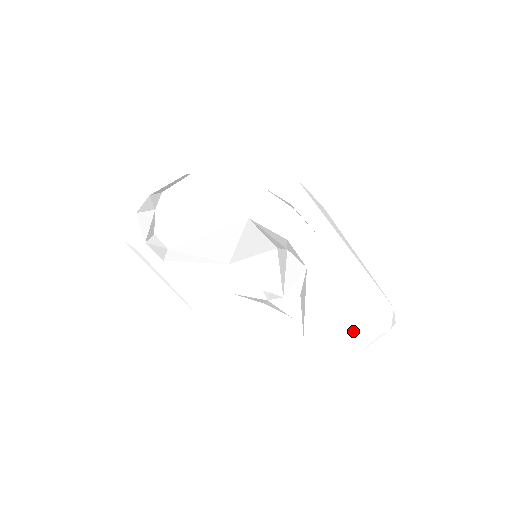
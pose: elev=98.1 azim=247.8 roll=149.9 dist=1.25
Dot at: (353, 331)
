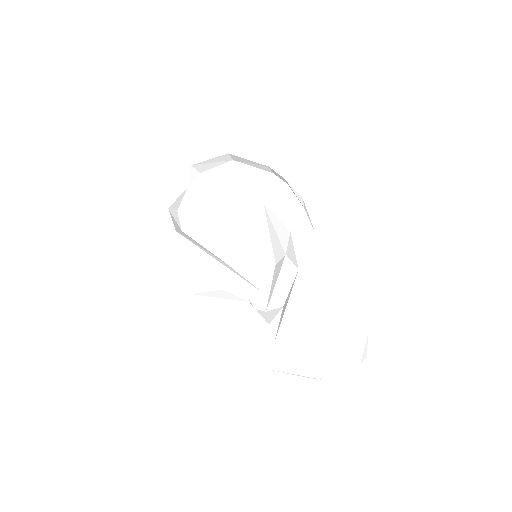
Dot at: (324, 348)
